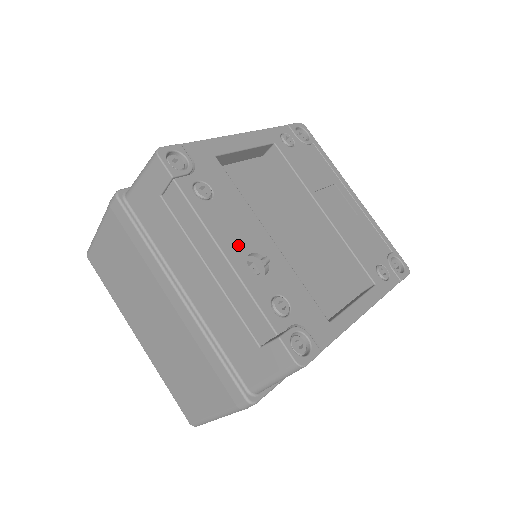
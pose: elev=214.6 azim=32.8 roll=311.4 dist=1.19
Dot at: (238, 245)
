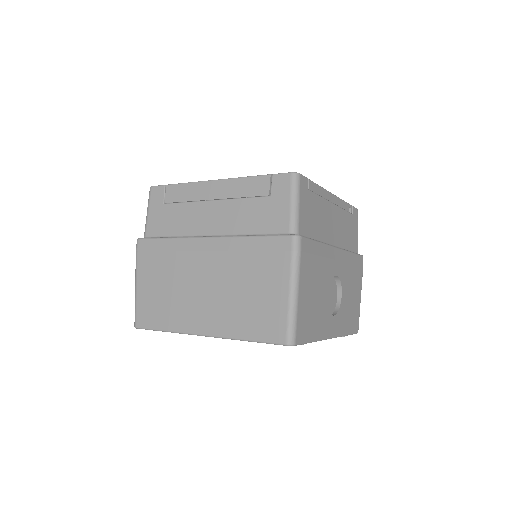
Dot at: occluded
